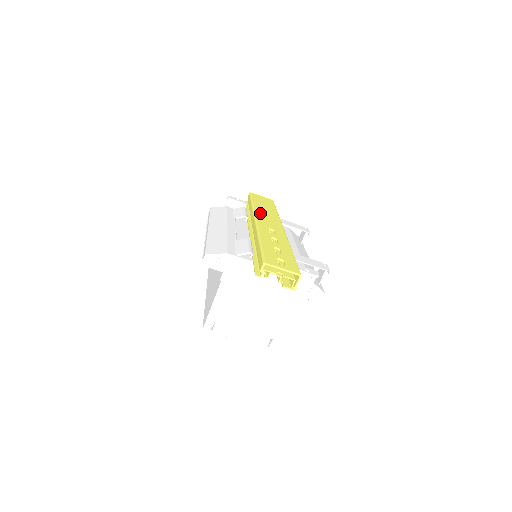
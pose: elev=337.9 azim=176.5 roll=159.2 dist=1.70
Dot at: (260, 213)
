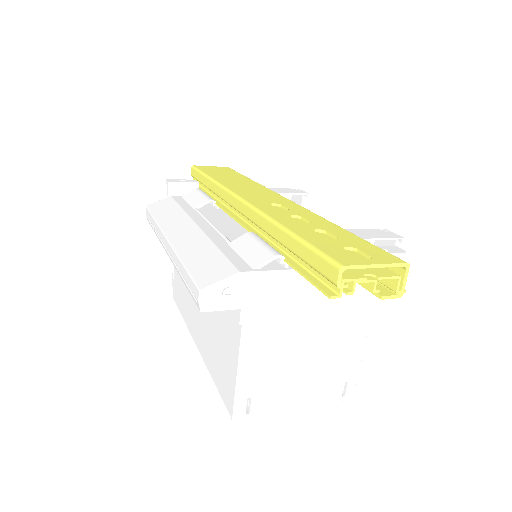
Dot at: (234, 187)
